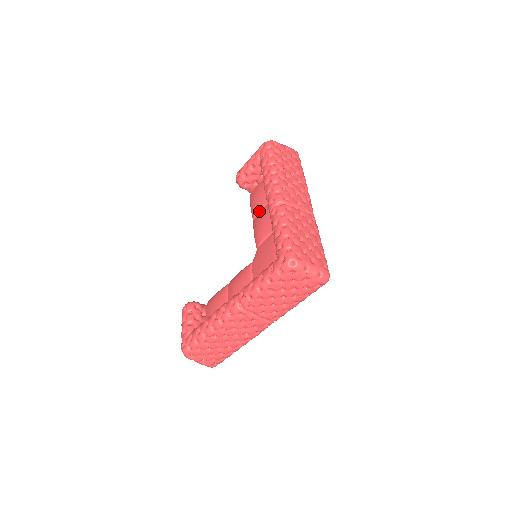
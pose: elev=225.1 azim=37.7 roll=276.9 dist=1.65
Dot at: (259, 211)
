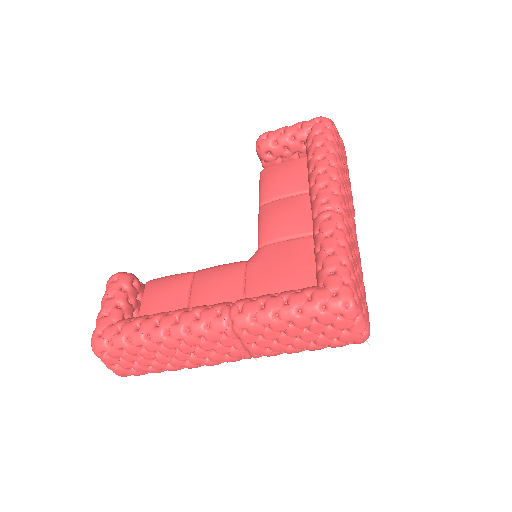
Dot at: (276, 198)
